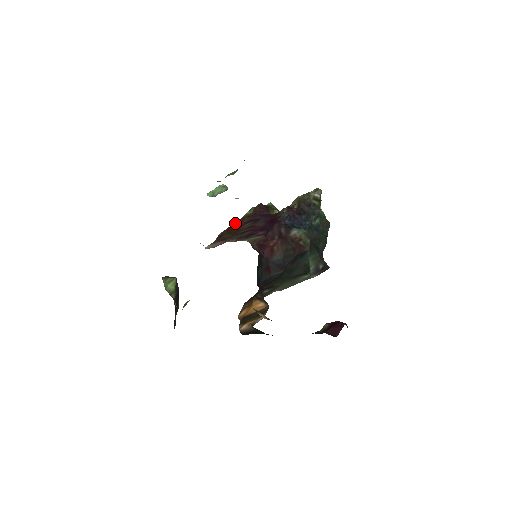
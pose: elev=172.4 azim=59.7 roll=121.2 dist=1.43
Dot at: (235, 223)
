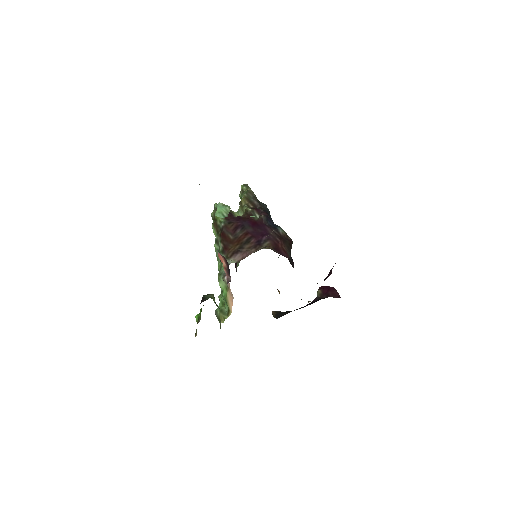
Dot at: (224, 232)
